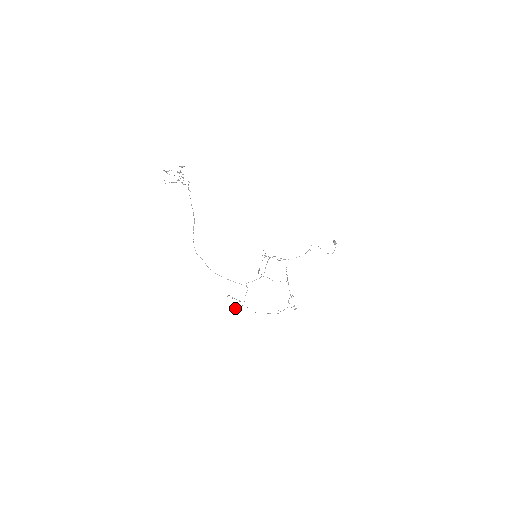
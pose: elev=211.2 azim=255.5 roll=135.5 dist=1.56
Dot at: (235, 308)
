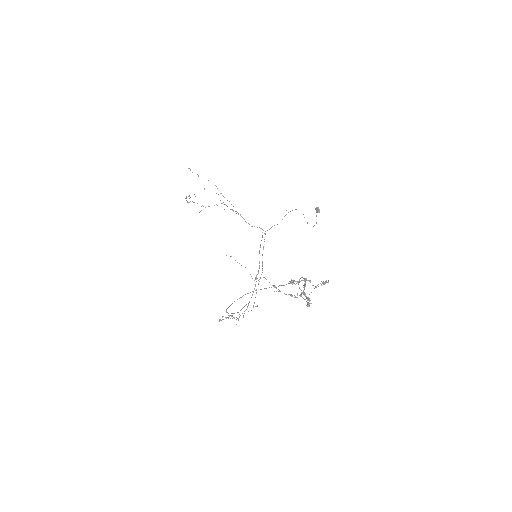
Dot at: occluded
